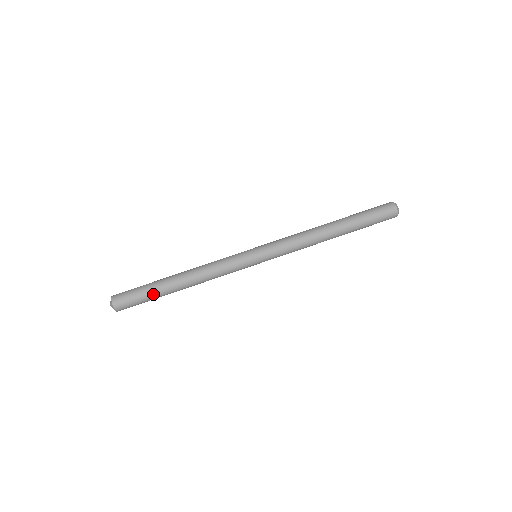
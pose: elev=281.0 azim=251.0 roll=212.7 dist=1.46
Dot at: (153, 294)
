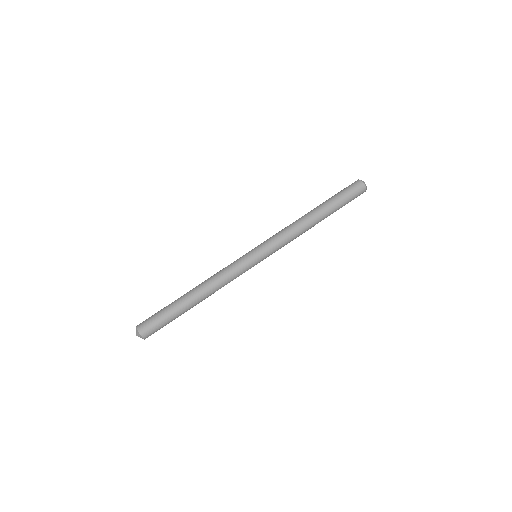
Dot at: (176, 317)
